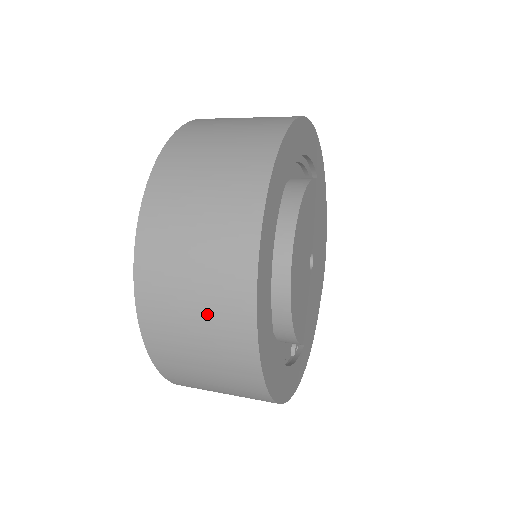
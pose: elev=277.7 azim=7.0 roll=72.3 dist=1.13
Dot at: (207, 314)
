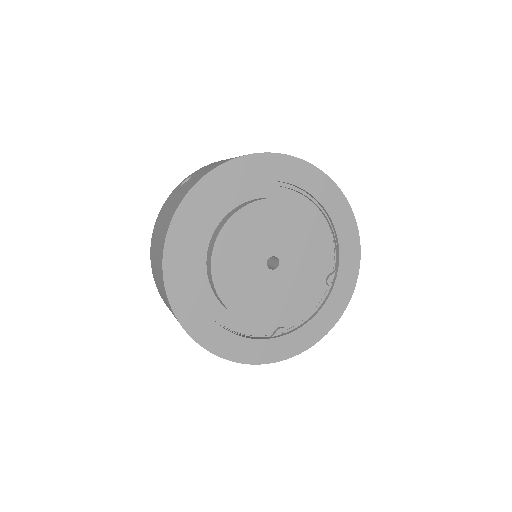
Dot at: occluded
